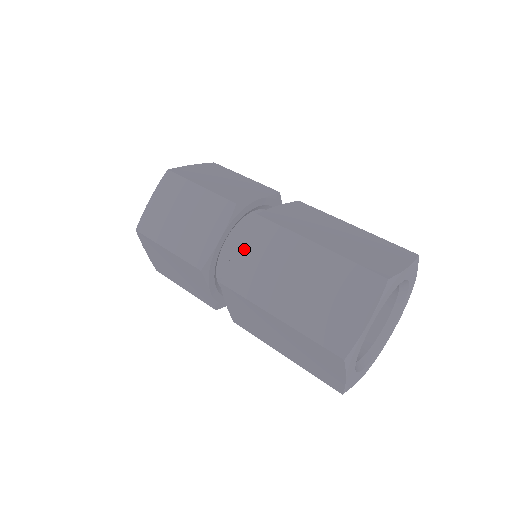
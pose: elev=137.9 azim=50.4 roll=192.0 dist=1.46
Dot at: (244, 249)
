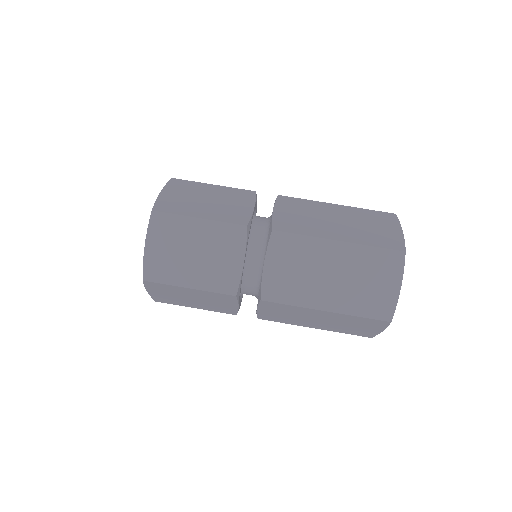
Dot at: (264, 311)
